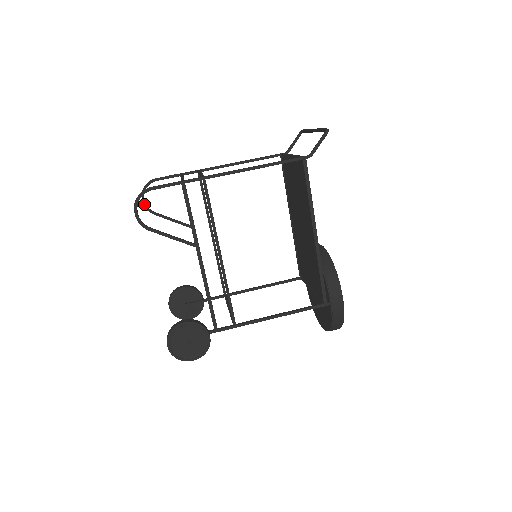
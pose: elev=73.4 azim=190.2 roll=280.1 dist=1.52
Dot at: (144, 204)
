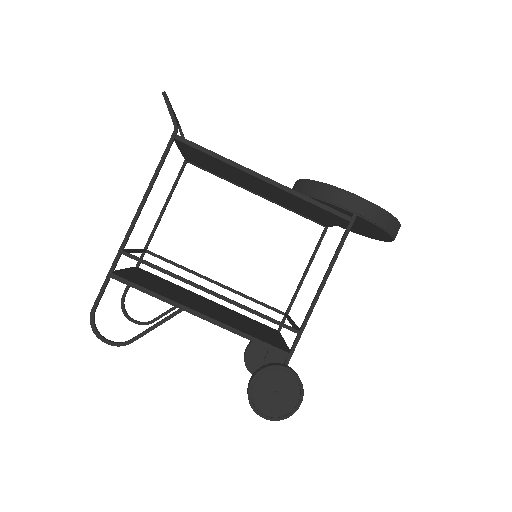
Dot at: (138, 323)
